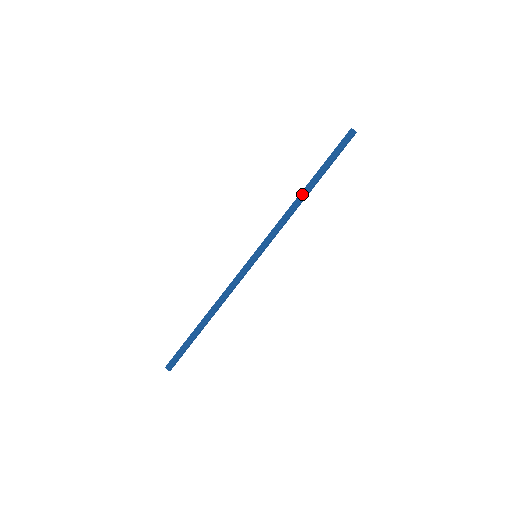
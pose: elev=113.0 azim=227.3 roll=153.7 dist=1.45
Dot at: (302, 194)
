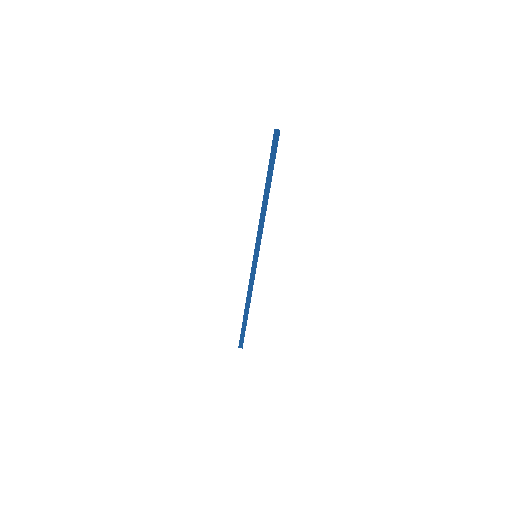
Dot at: (264, 199)
